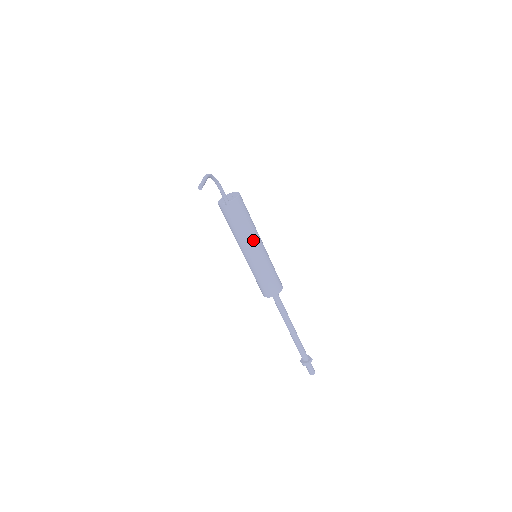
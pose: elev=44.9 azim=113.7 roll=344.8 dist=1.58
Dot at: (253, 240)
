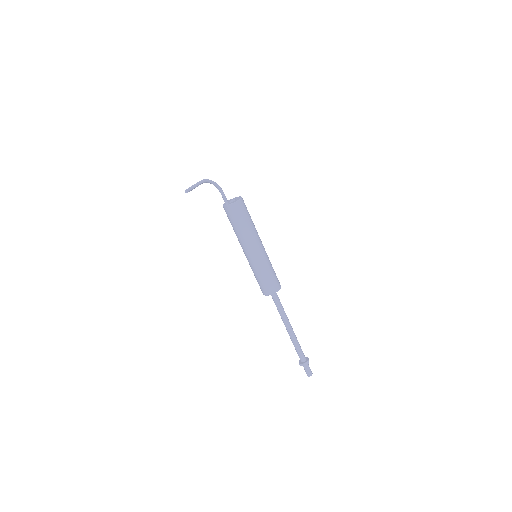
Dot at: (250, 242)
